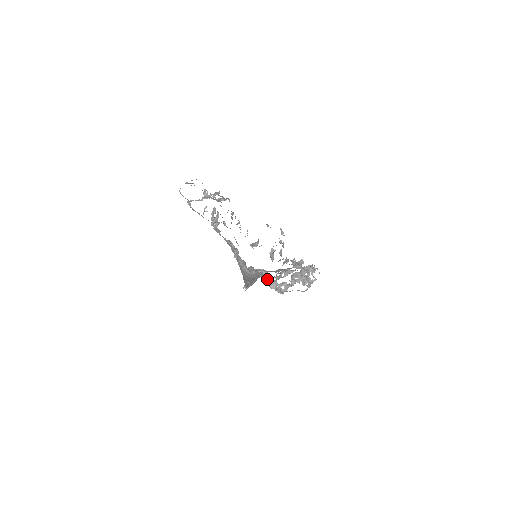
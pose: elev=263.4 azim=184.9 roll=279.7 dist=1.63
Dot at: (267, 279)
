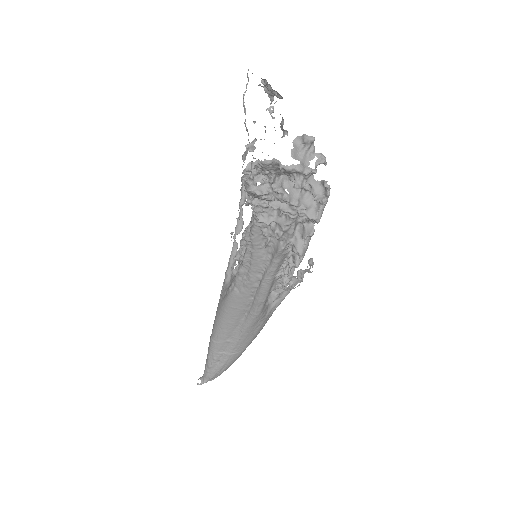
Dot at: occluded
